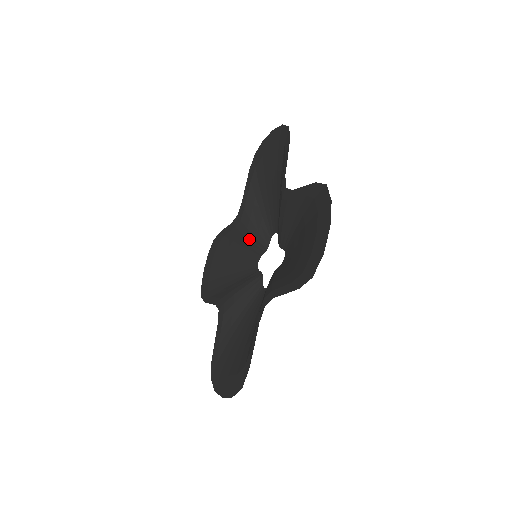
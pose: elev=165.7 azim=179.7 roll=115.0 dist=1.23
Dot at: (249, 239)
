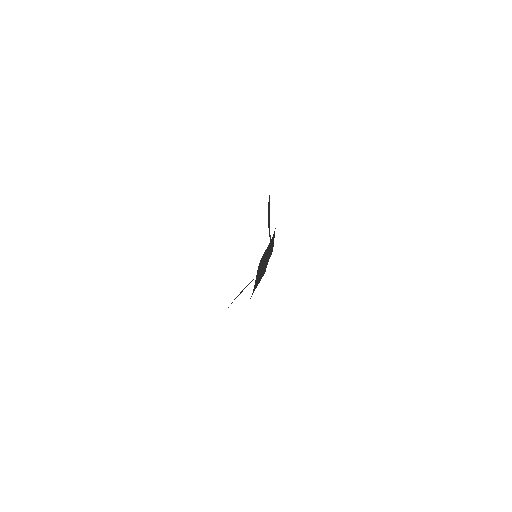
Dot at: occluded
